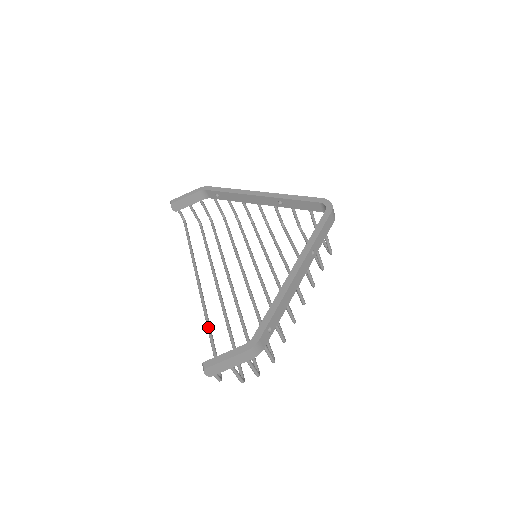
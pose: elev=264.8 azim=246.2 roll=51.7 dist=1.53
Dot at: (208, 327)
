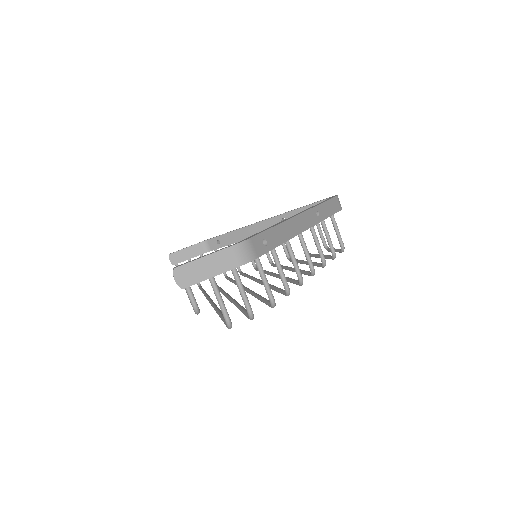
Dot at: occluded
